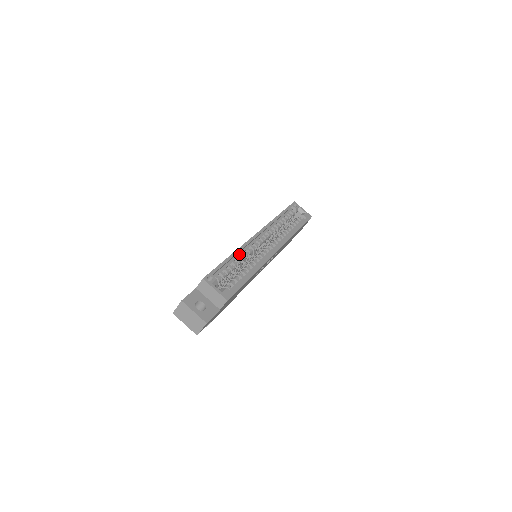
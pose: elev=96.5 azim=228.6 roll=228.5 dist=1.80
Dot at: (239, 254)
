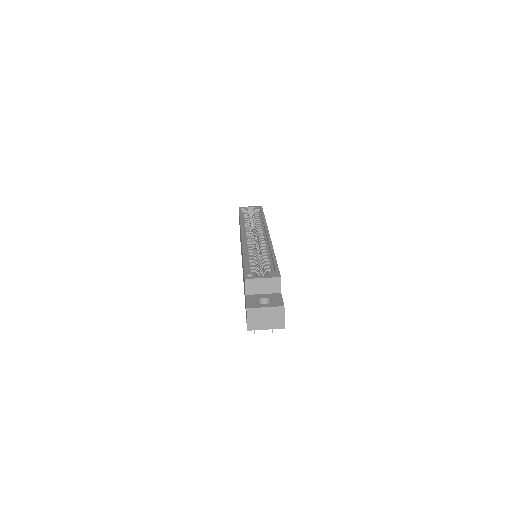
Dot at: (247, 253)
